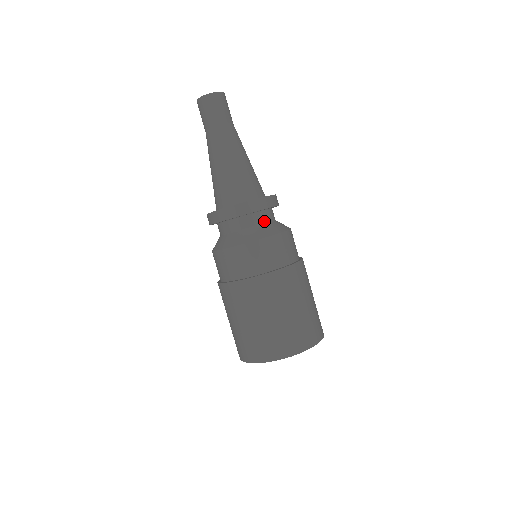
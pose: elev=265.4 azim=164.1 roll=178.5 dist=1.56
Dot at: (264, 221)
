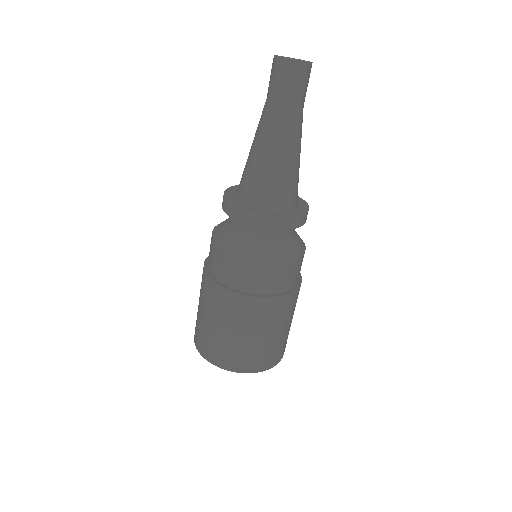
Dot at: (282, 237)
